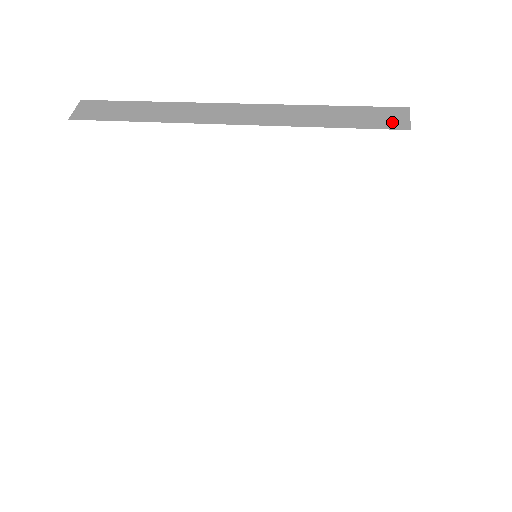
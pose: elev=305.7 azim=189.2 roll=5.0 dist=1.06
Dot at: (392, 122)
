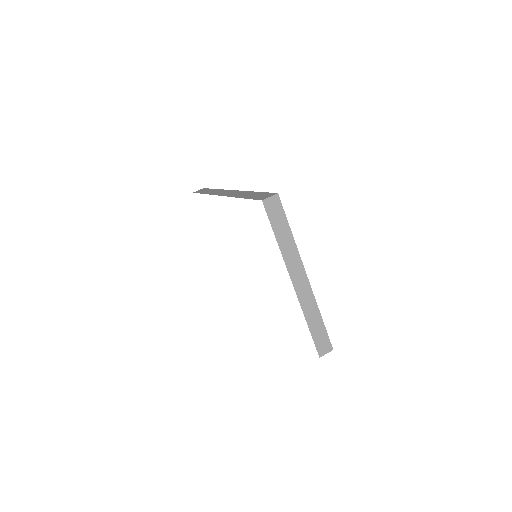
Dot at: (322, 349)
